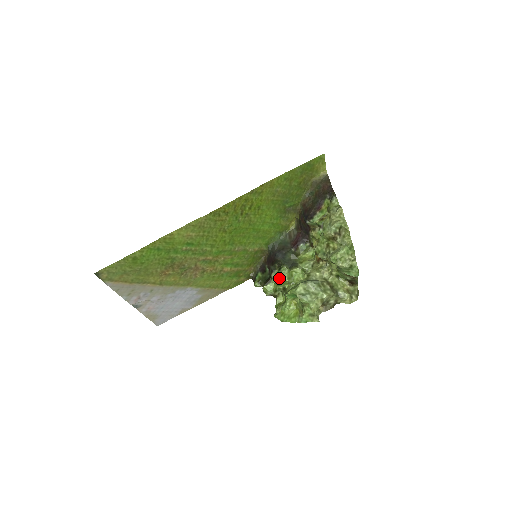
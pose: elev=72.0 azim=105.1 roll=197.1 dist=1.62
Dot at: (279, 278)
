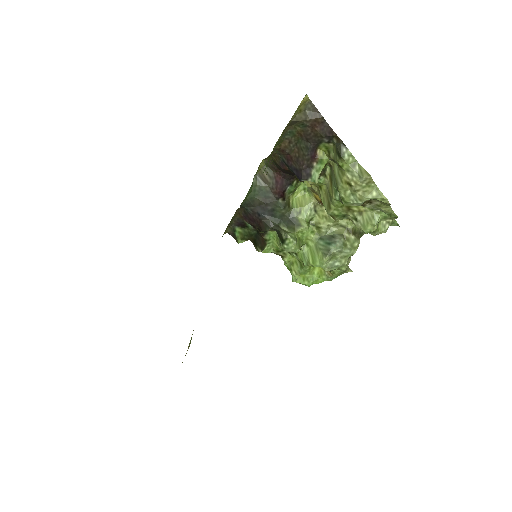
Dot at: occluded
